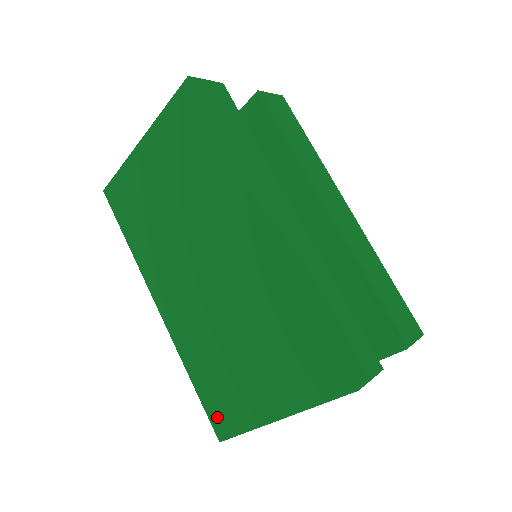
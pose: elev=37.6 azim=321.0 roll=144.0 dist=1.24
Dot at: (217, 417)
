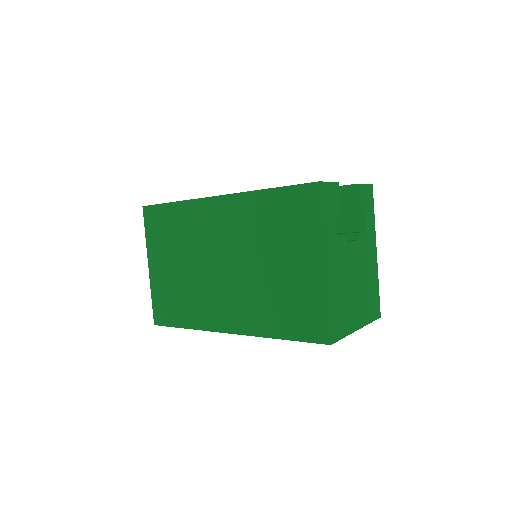
Dot at: (311, 331)
